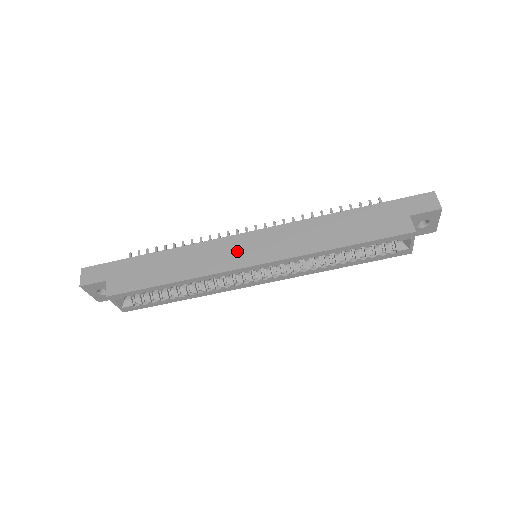
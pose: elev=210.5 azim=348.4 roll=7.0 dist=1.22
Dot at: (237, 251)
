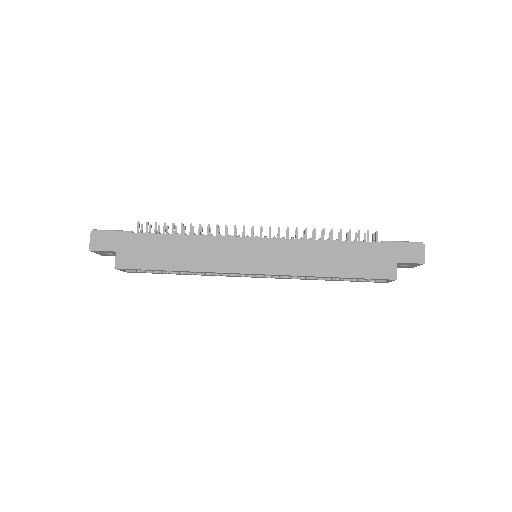
Dot at: (242, 255)
